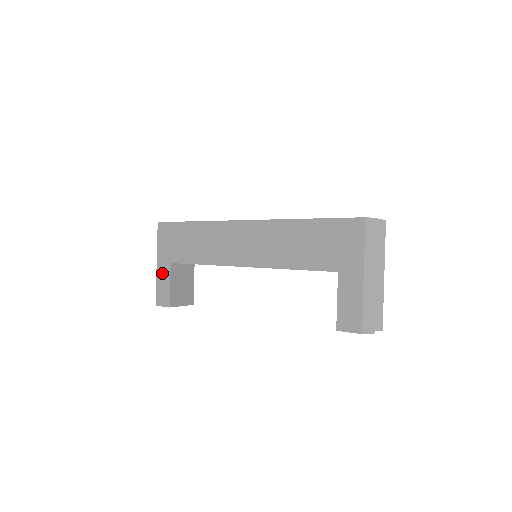
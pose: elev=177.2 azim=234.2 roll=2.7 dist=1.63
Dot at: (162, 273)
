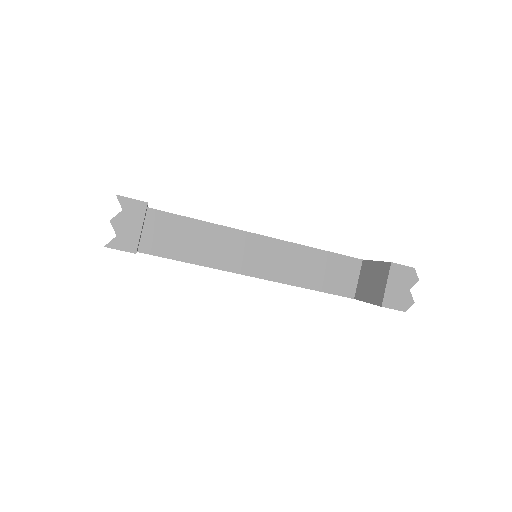
Dot at: occluded
